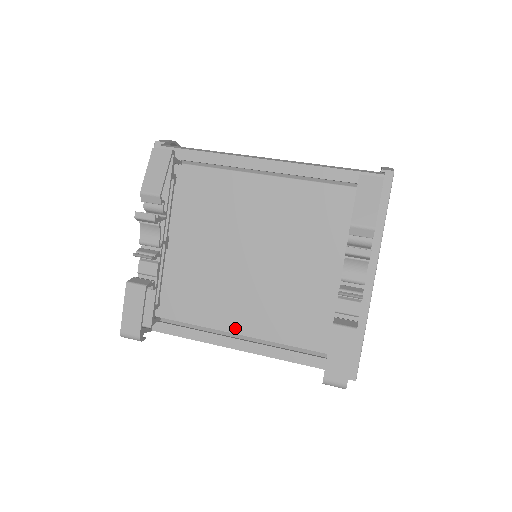
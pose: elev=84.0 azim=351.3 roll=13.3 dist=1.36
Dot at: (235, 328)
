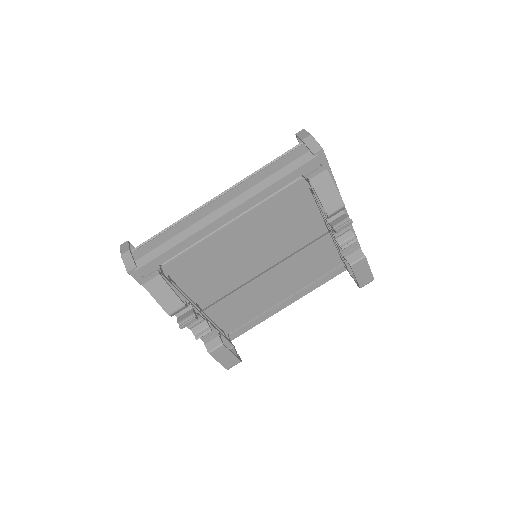
Dot at: (279, 300)
